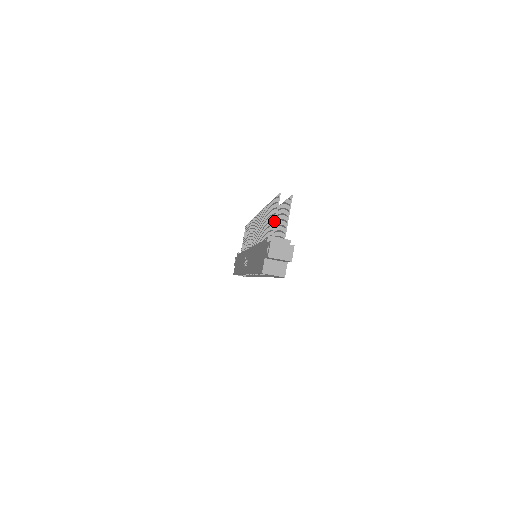
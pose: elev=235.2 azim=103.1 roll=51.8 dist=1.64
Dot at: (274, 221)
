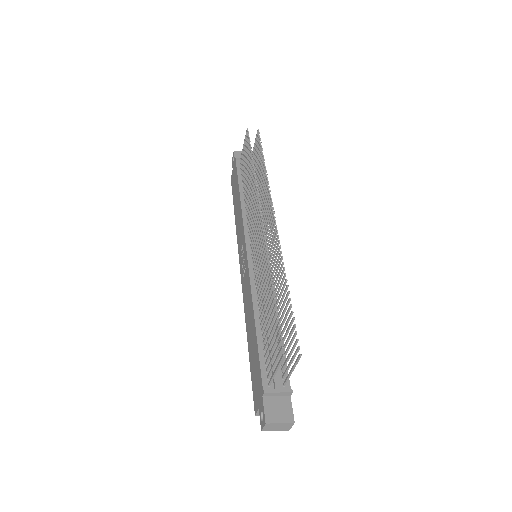
Dot at: (273, 374)
